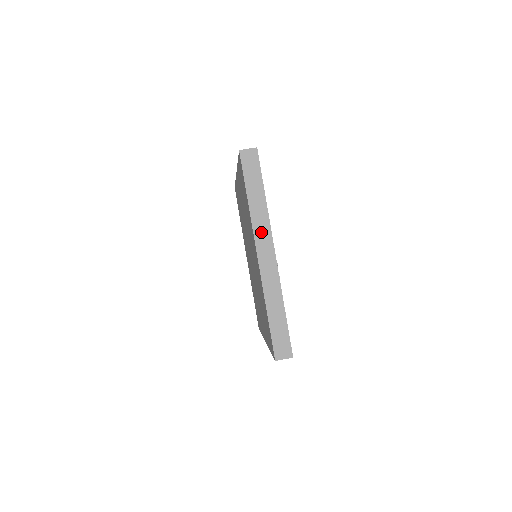
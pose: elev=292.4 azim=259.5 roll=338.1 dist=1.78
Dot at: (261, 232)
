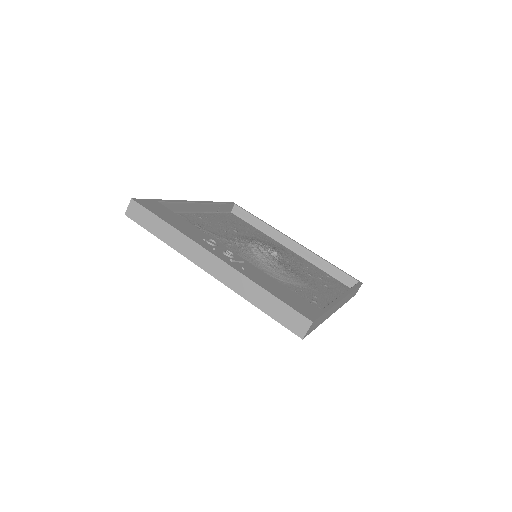
Dot at: (192, 252)
